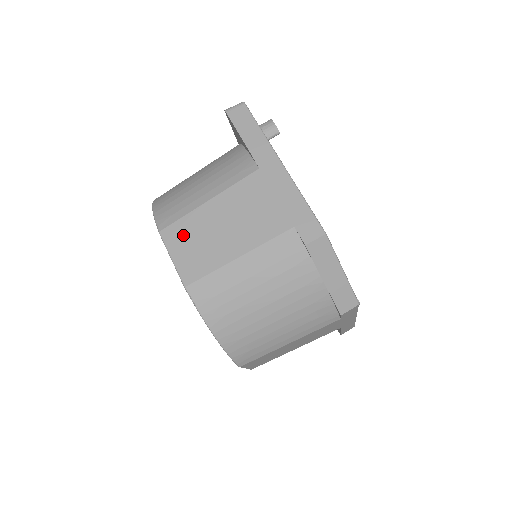
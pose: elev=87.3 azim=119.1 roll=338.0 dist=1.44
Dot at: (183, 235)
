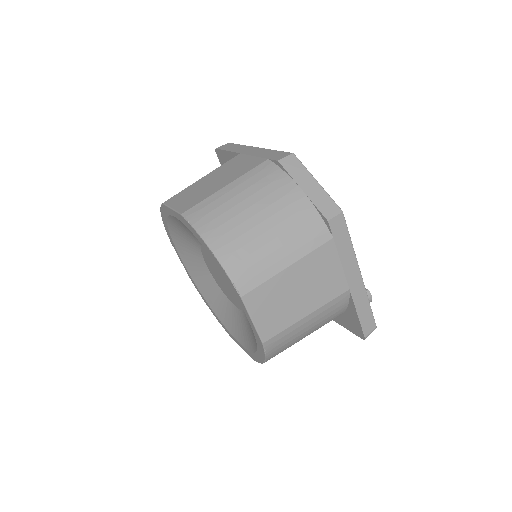
Dot at: (182, 196)
